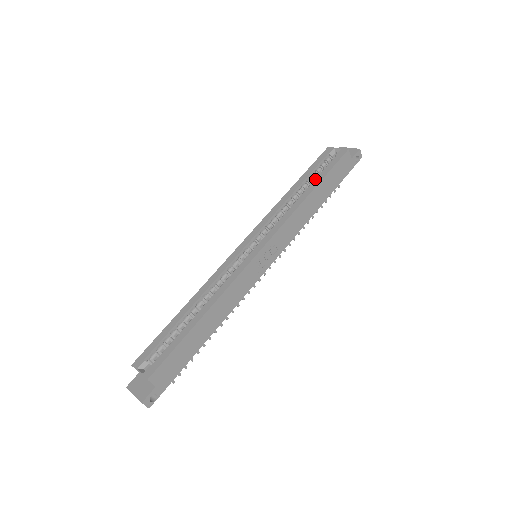
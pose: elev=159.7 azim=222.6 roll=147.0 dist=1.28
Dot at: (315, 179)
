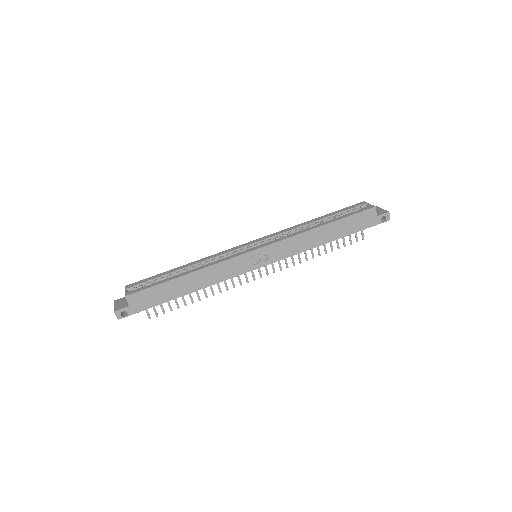
Dot at: (334, 218)
